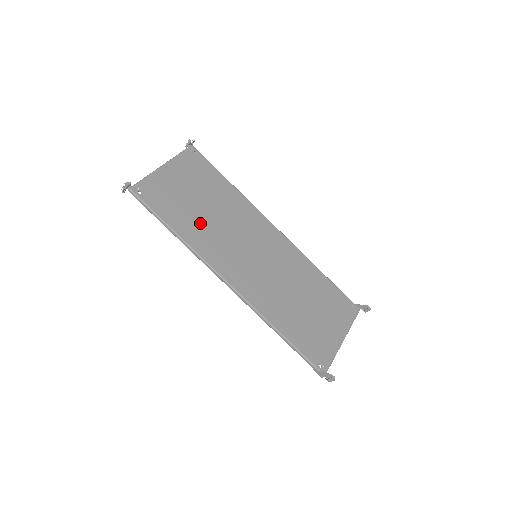
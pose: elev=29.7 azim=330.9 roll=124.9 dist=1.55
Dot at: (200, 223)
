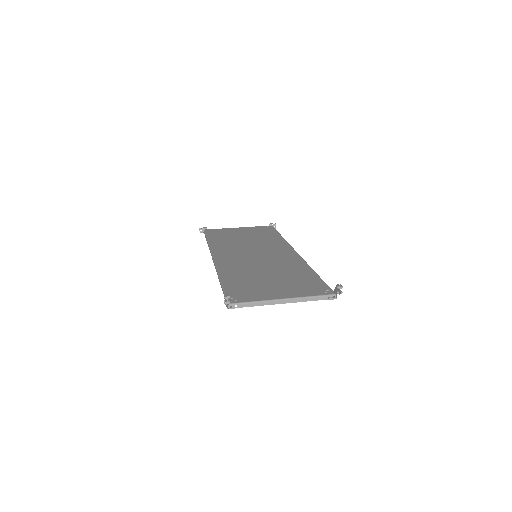
Dot at: (231, 241)
